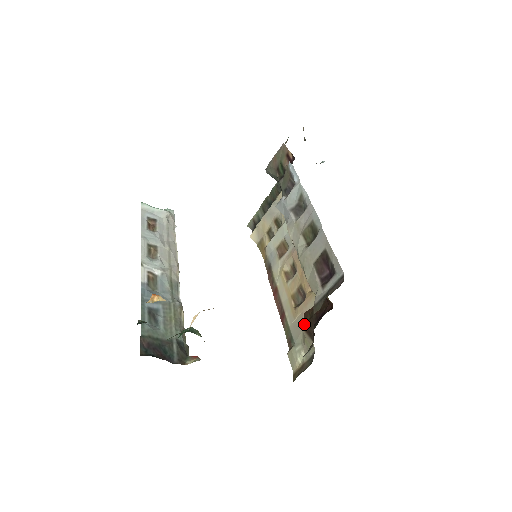
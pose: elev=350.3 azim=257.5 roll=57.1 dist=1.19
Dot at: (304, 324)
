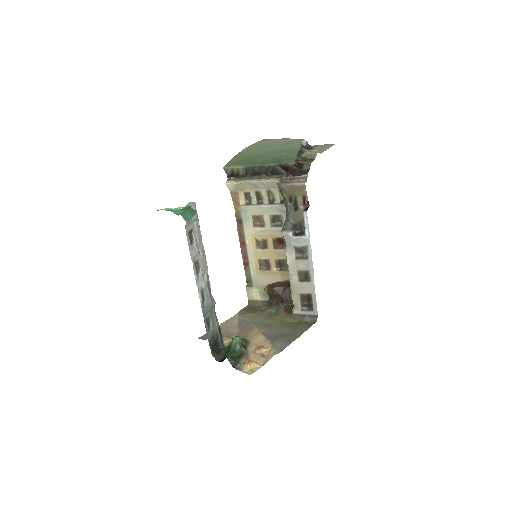
Dot at: (269, 292)
